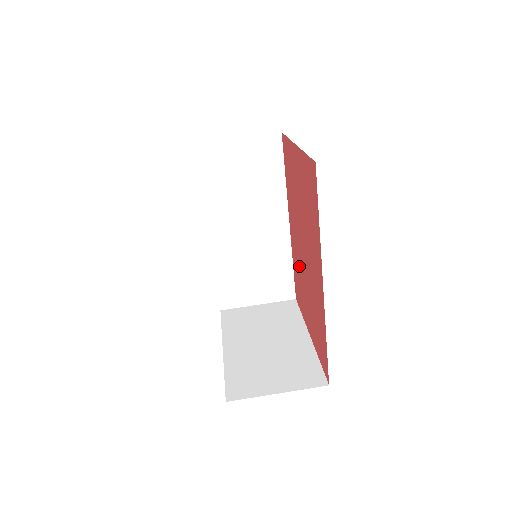
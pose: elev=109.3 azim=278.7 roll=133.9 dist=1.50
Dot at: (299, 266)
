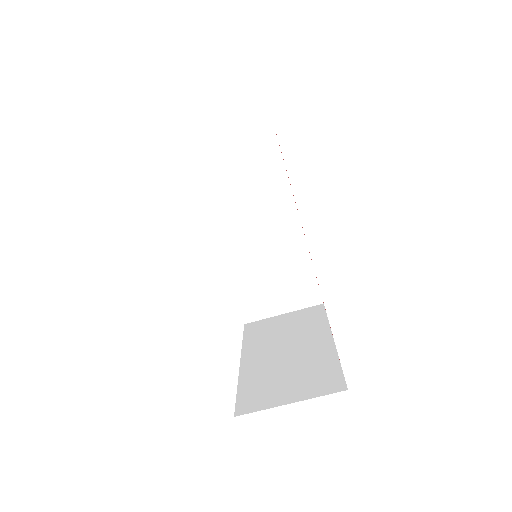
Dot at: occluded
